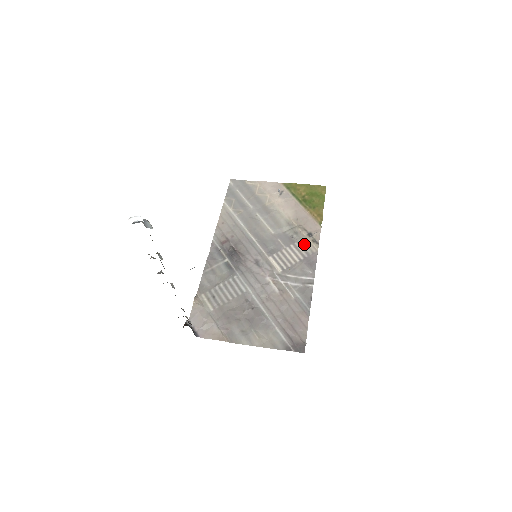
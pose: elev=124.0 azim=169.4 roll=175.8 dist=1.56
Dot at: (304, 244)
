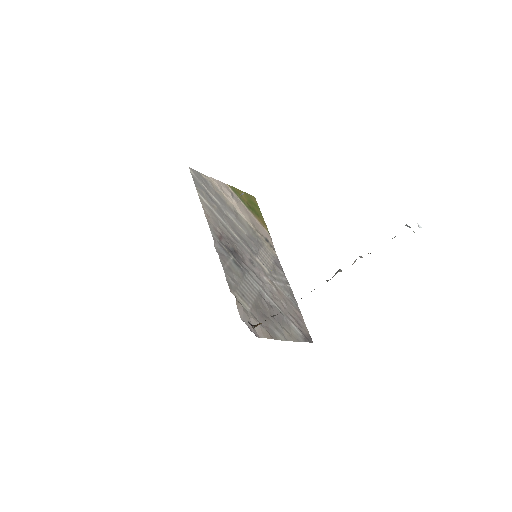
Dot at: (268, 248)
